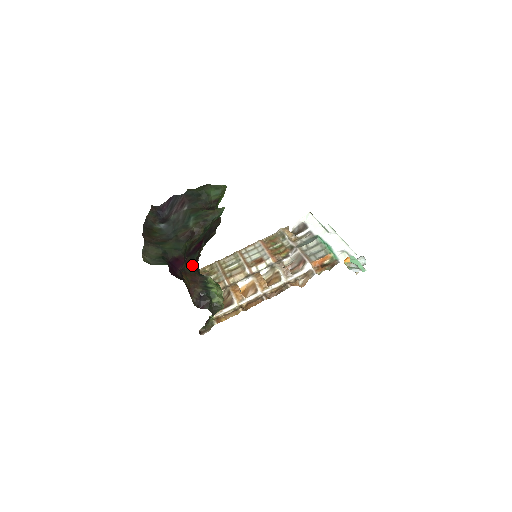
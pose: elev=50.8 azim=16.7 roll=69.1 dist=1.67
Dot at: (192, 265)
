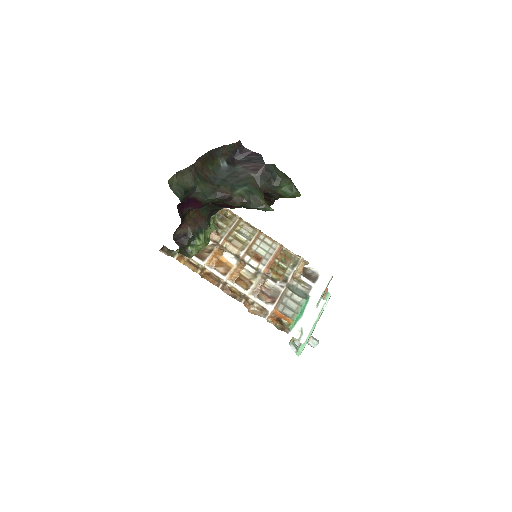
Dot at: (210, 209)
